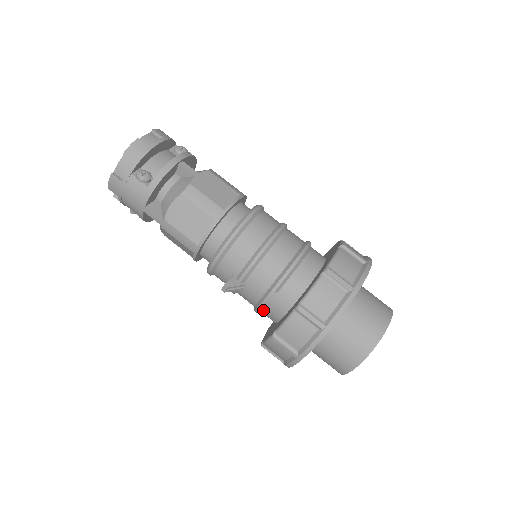
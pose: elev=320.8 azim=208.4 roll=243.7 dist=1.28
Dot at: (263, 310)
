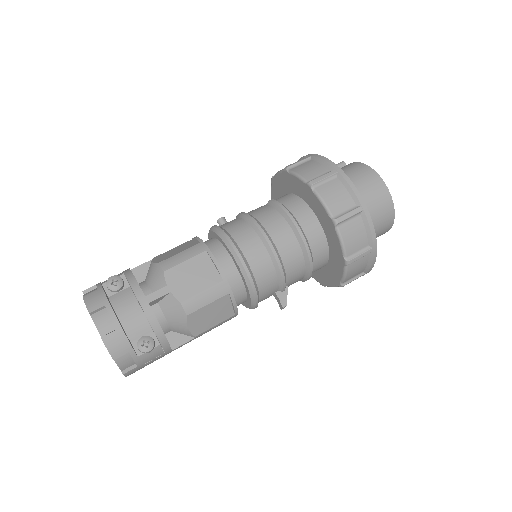
Dot at: occluded
